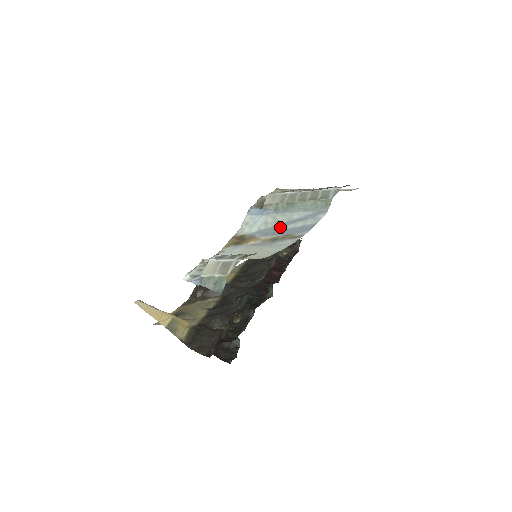
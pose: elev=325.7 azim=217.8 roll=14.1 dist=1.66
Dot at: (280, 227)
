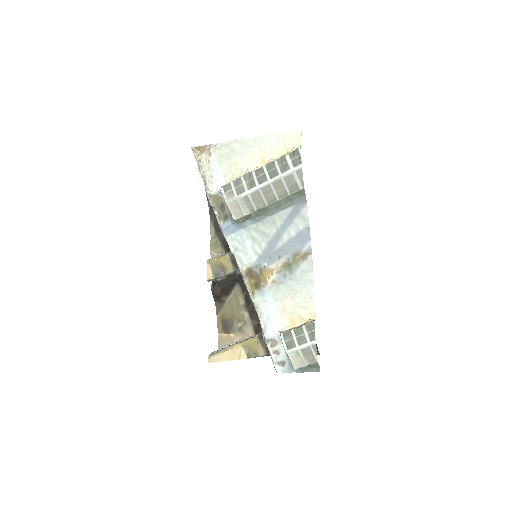
Dot at: (276, 244)
